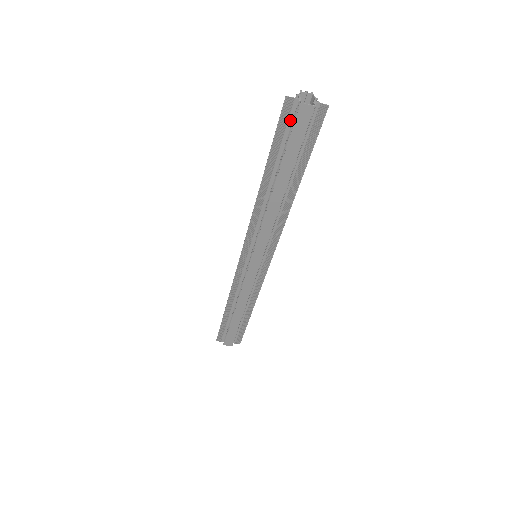
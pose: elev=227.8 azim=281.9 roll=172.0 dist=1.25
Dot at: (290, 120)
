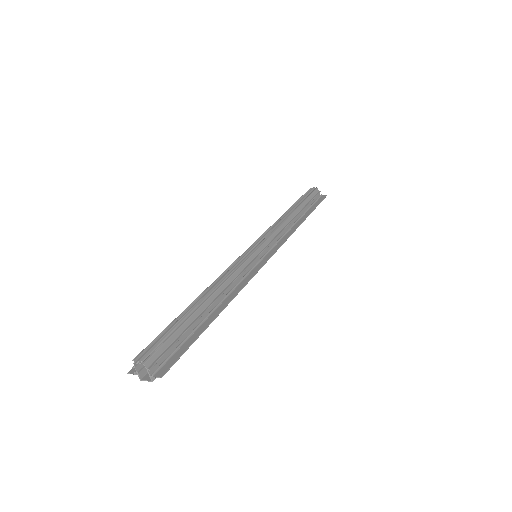
Dot at: occluded
